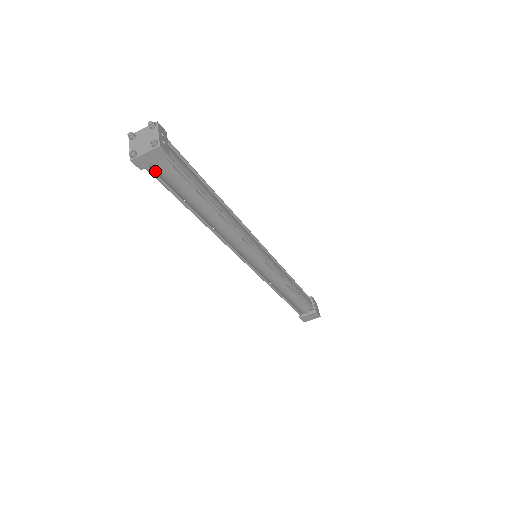
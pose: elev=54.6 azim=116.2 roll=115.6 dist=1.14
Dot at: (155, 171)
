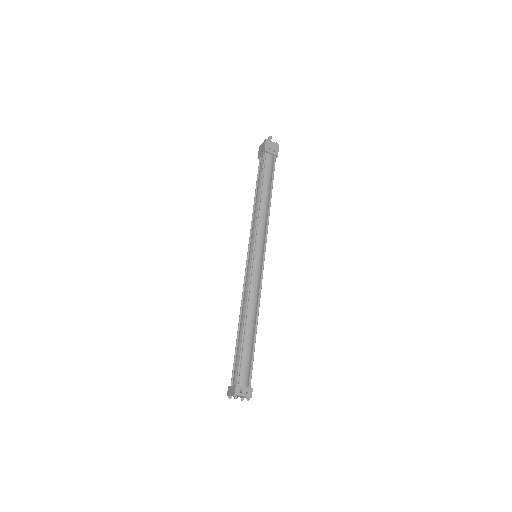
Dot at: occluded
